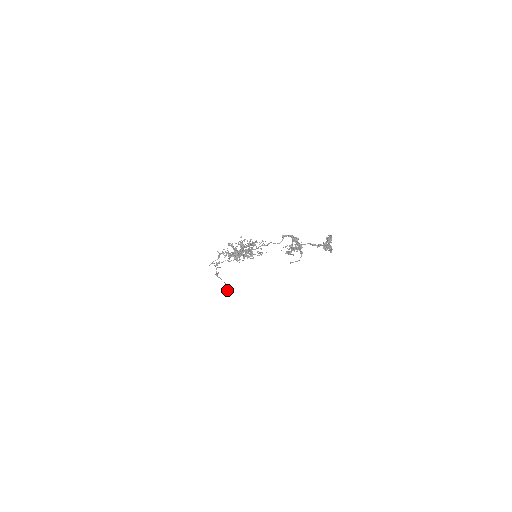
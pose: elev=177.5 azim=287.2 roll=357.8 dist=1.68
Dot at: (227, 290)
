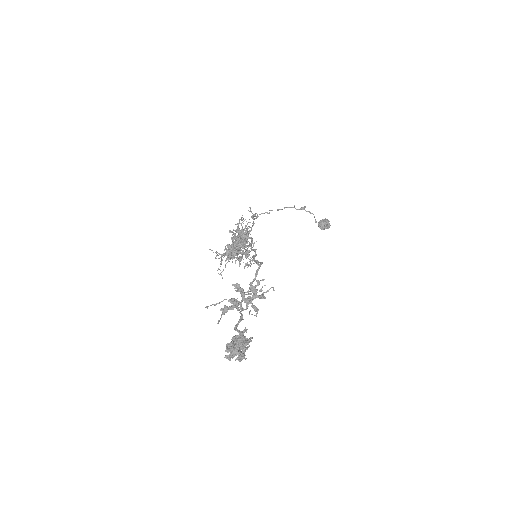
Dot at: (319, 227)
